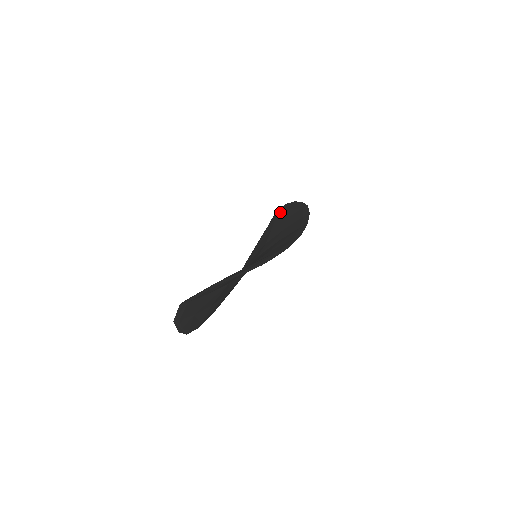
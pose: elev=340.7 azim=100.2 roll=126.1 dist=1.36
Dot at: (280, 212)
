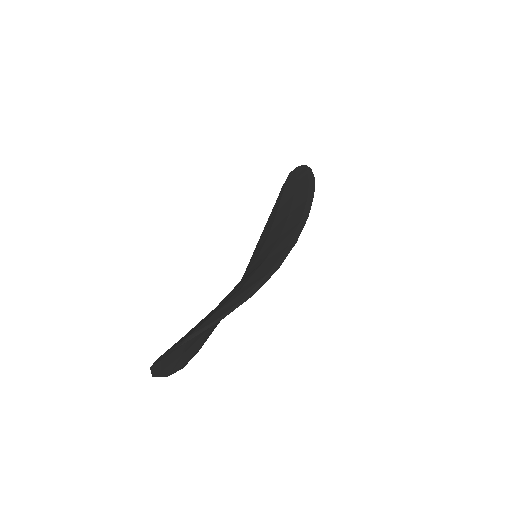
Dot at: (288, 181)
